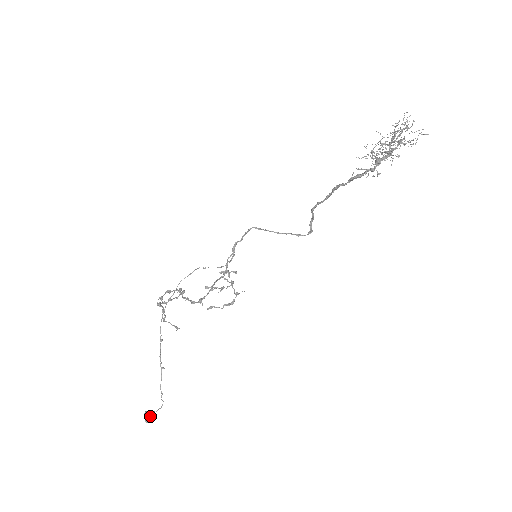
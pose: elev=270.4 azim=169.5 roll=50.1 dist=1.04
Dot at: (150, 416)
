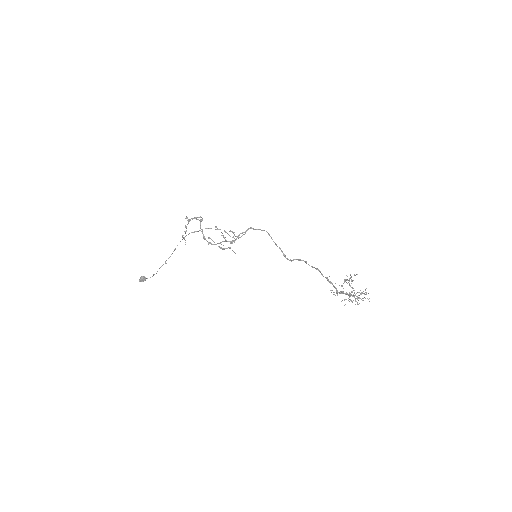
Dot at: (144, 280)
